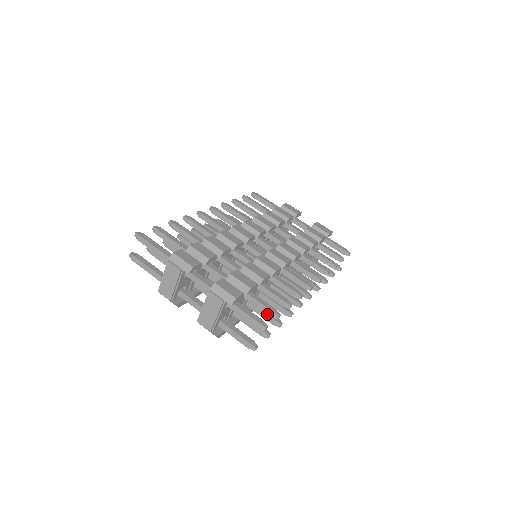
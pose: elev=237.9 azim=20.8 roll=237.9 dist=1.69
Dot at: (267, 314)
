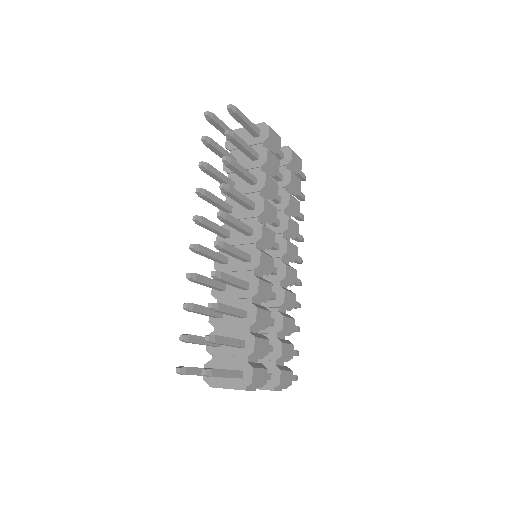
Dot at: occluded
